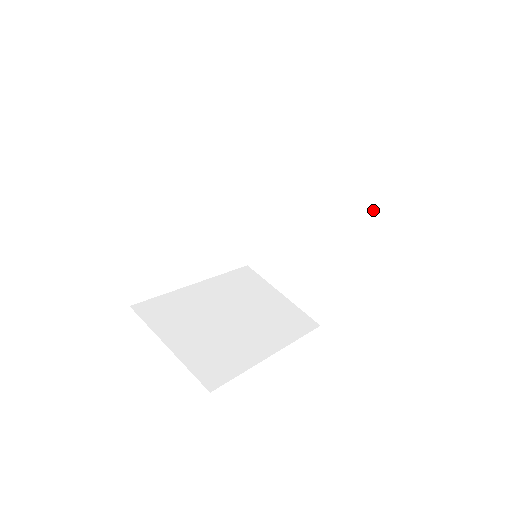
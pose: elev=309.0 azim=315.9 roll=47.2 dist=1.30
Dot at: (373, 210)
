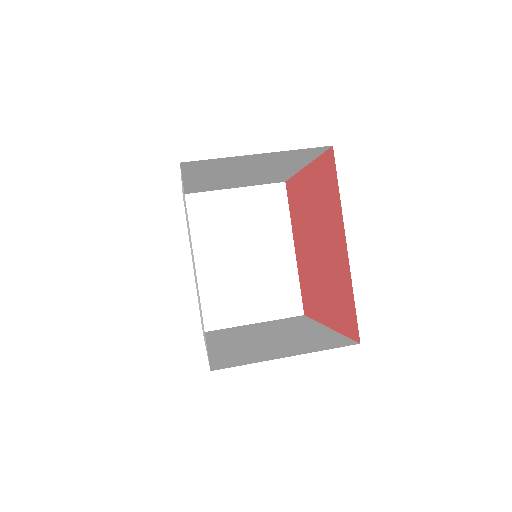
Dot at: (280, 192)
